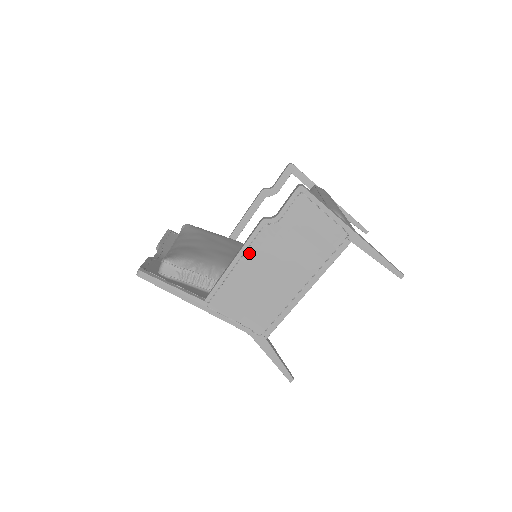
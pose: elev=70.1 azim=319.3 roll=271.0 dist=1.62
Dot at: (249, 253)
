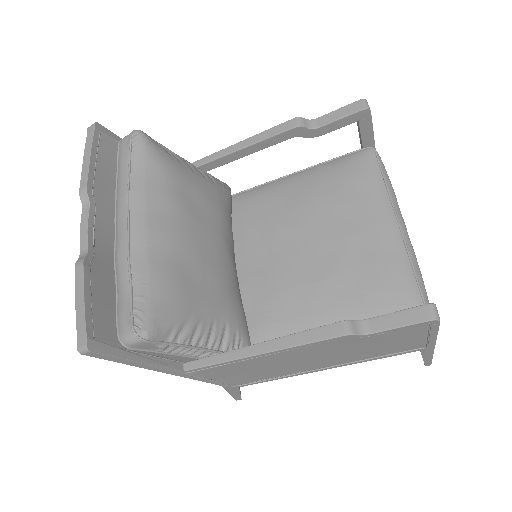
Dot at: (292, 350)
